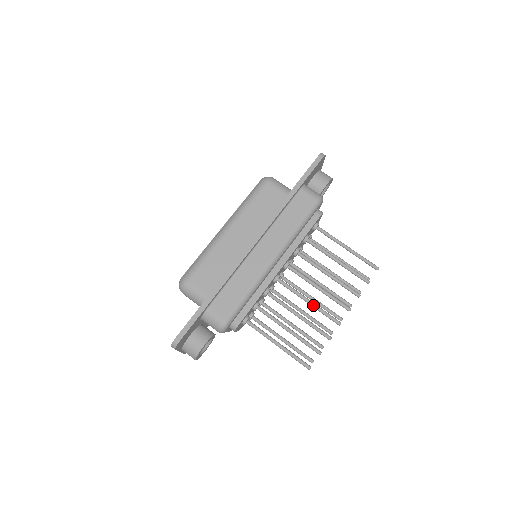
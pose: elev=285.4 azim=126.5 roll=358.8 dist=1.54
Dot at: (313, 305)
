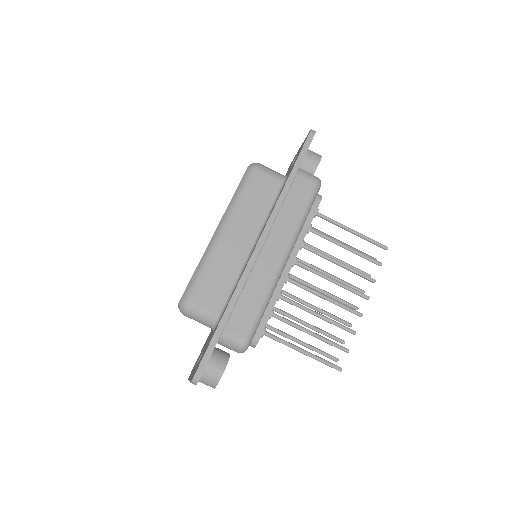
Dot at: (330, 300)
